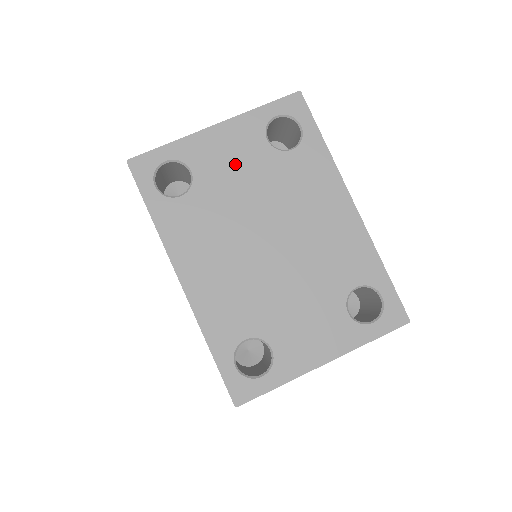
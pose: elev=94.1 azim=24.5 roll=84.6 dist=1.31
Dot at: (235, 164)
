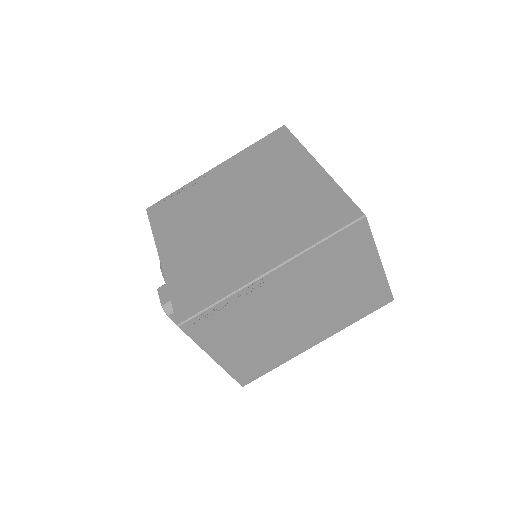
Dot at: occluded
